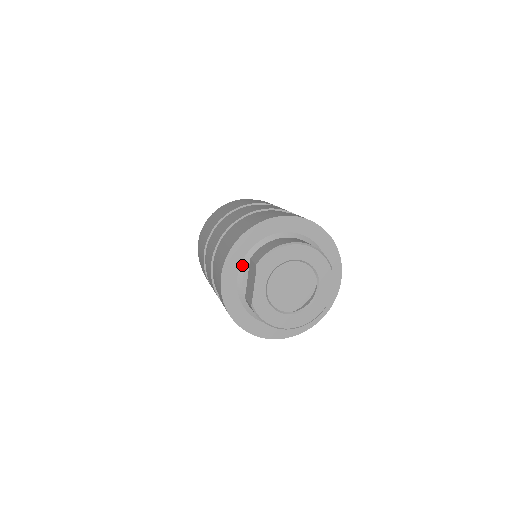
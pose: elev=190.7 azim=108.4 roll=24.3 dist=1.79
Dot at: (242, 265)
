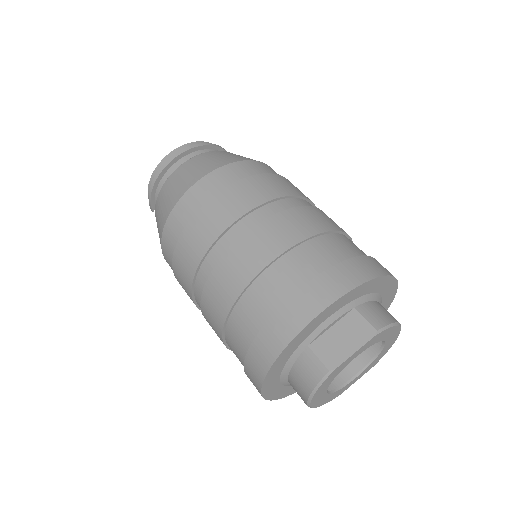
Dot at: (344, 308)
